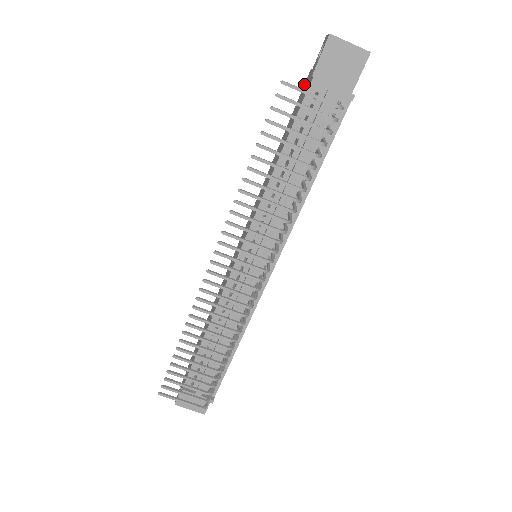
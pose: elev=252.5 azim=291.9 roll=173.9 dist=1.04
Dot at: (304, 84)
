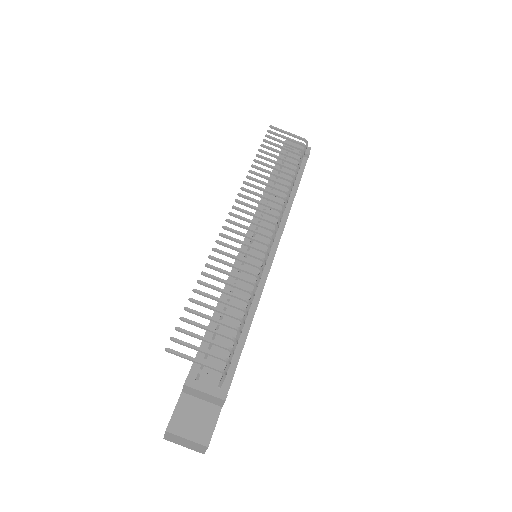
Dot at: occluded
